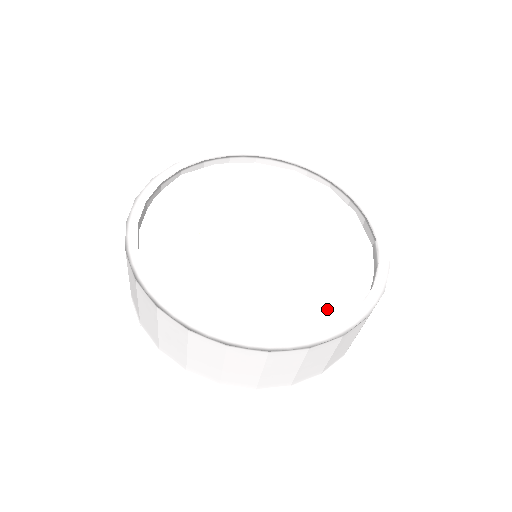
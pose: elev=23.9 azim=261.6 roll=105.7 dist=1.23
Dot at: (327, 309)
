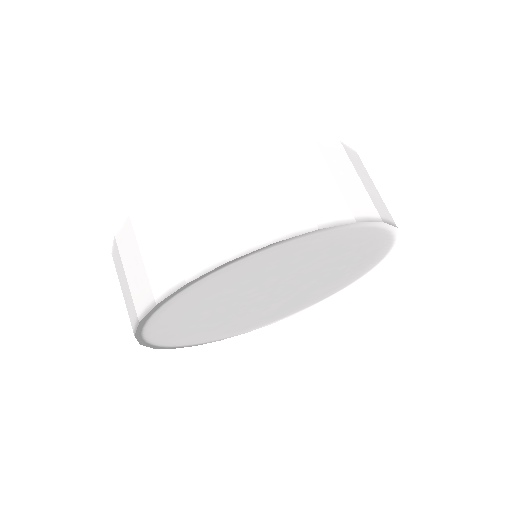
Dot at: occluded
